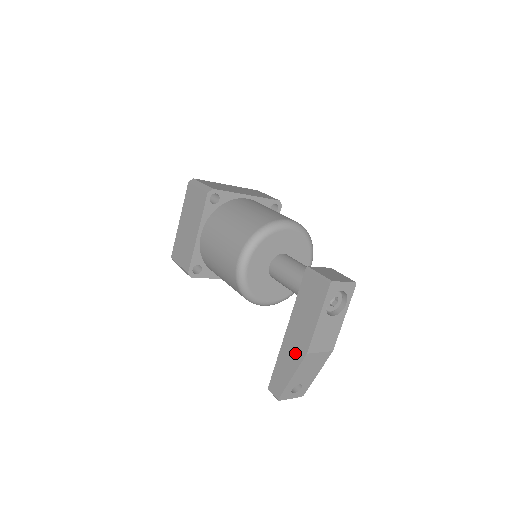
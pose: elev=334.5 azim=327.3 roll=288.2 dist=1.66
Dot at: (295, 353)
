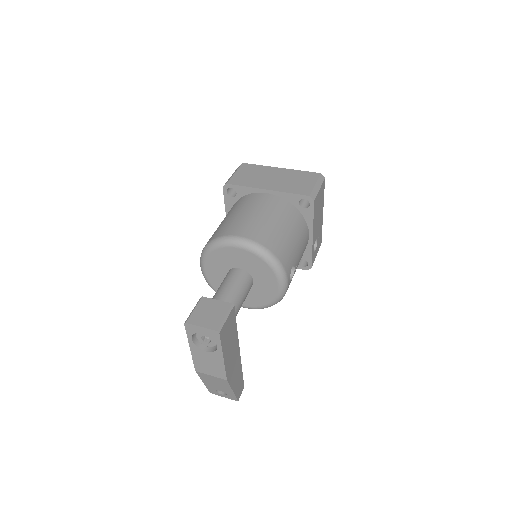
Dot at: occluded
